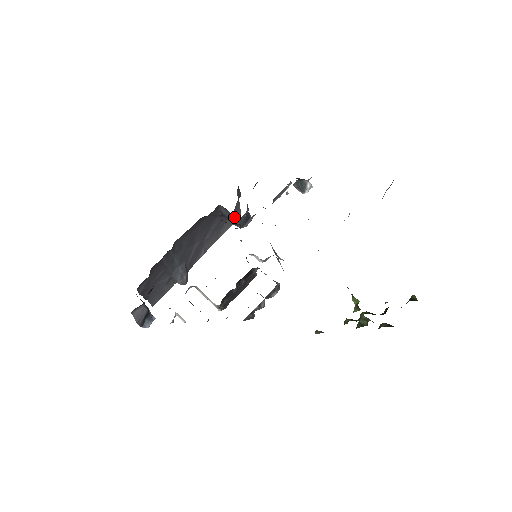
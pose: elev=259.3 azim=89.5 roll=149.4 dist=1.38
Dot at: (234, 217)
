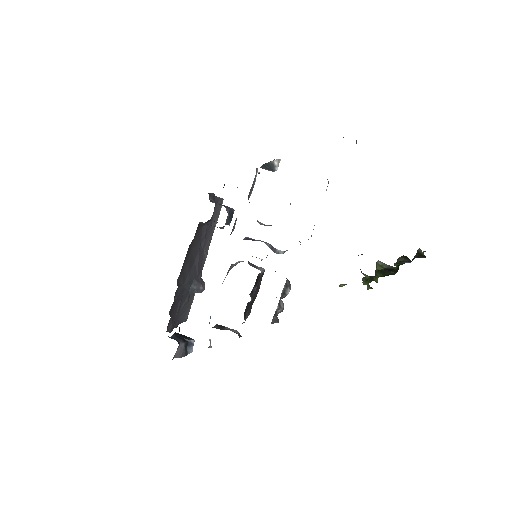
Dot at: occluded
